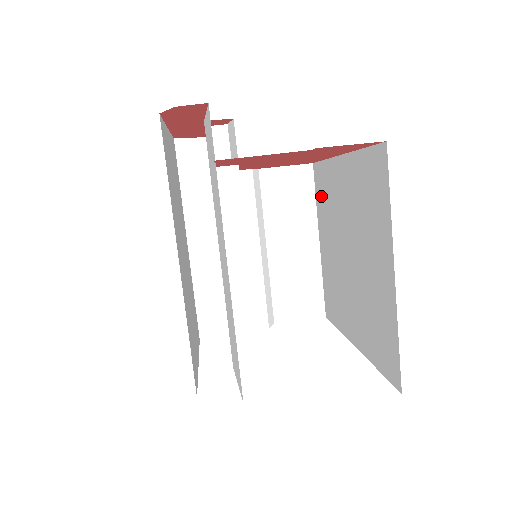
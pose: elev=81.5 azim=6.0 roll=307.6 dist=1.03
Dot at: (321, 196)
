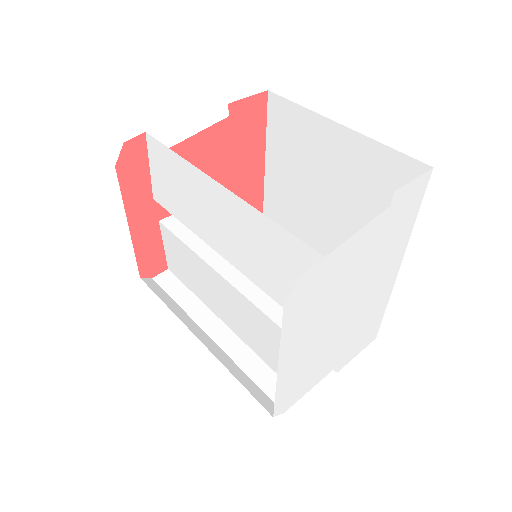
Dot at: occluded
